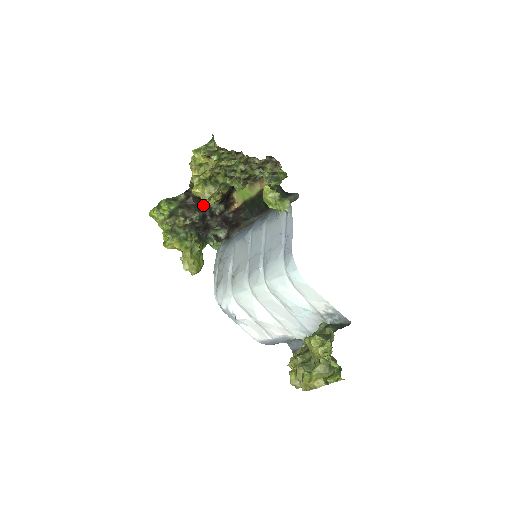
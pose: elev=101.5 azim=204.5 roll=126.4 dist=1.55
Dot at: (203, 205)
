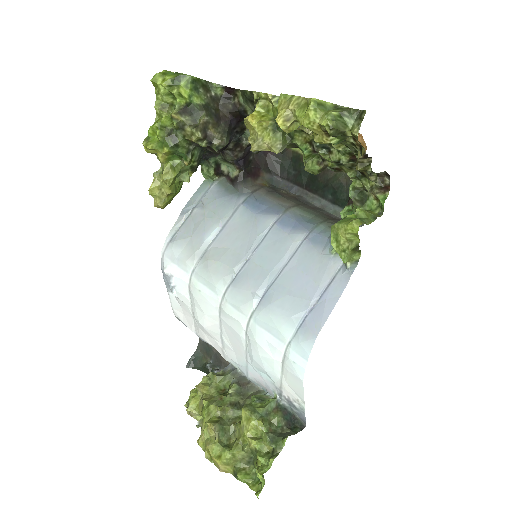
Dot at: (238, 125)
